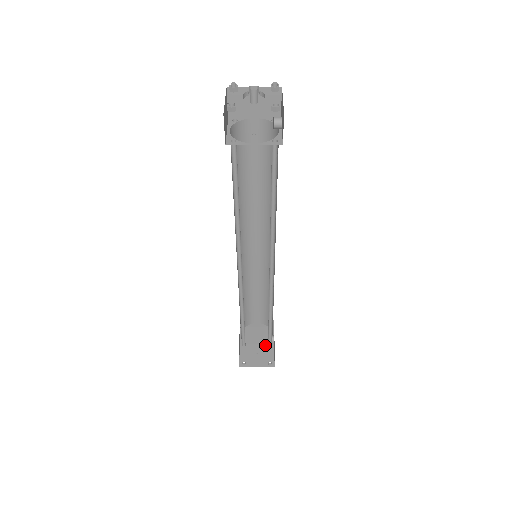
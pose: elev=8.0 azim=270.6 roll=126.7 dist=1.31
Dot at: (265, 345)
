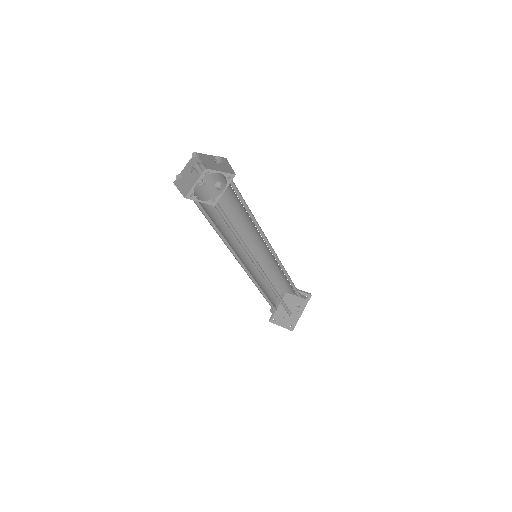
Dot at: (296, 311)
